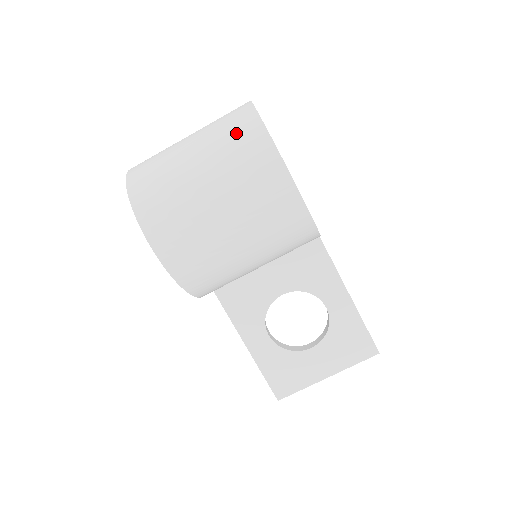
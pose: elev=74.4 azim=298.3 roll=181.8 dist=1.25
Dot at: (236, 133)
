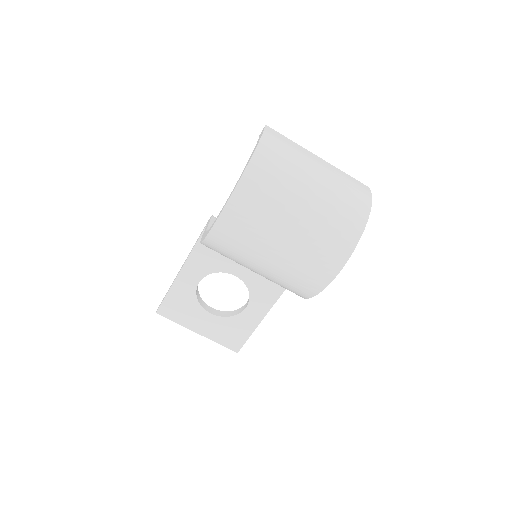
Dot at: (345, 217)
